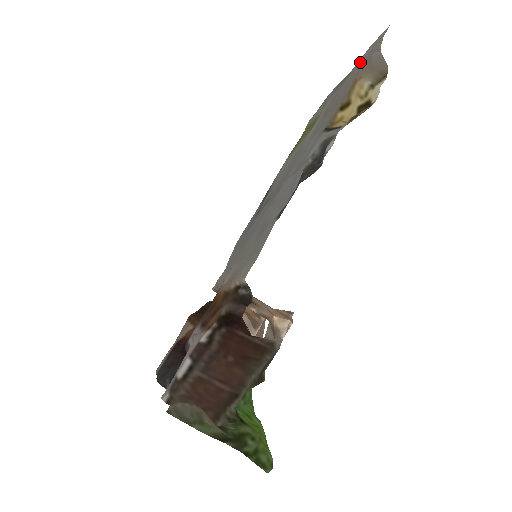
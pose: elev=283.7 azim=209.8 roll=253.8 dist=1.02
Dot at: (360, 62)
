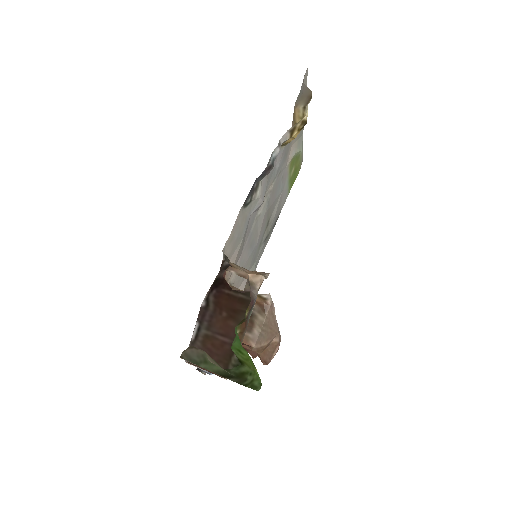
Dot at: occluded
